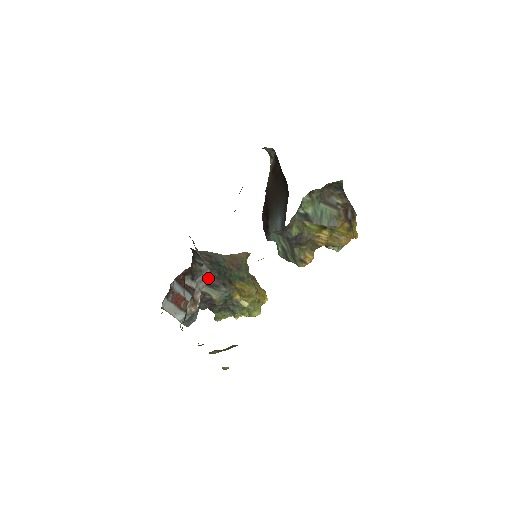
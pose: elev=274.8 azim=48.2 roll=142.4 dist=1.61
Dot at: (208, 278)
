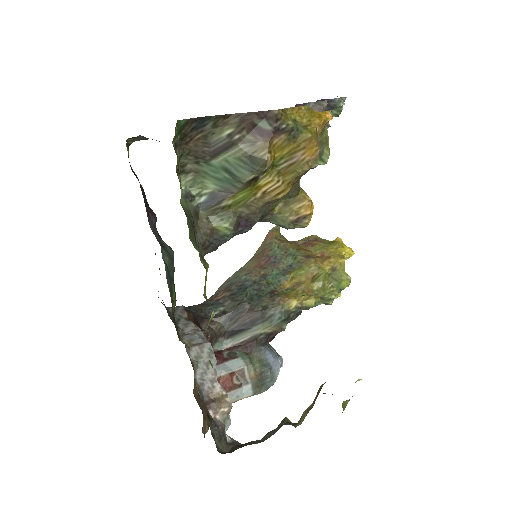
Dot at: (241, 320)
